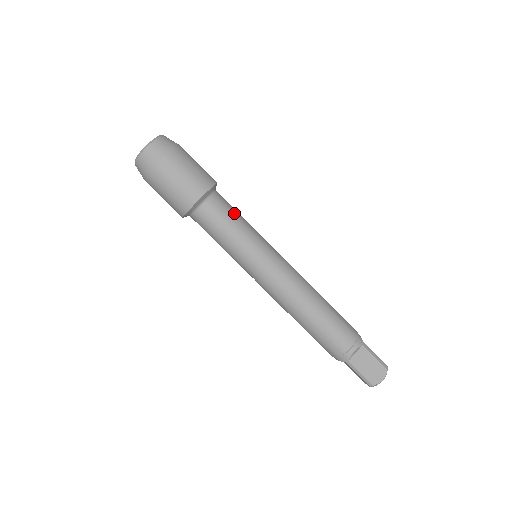
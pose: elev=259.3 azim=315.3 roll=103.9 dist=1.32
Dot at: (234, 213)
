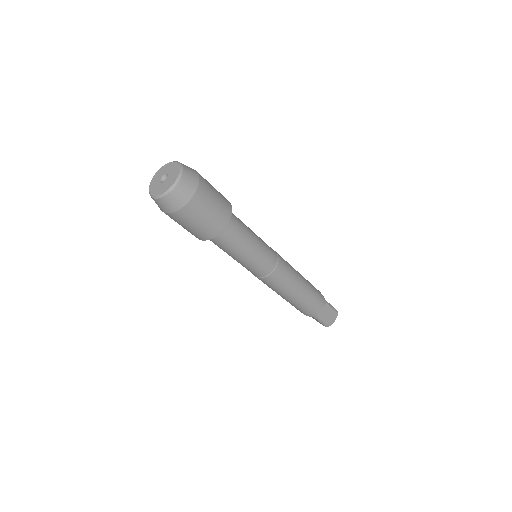
Dot at: (232, 249)
